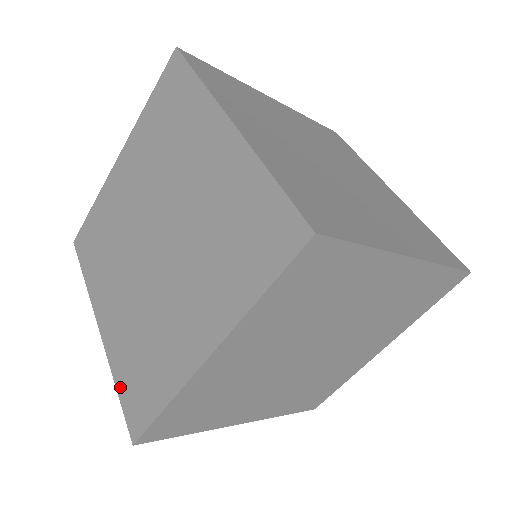
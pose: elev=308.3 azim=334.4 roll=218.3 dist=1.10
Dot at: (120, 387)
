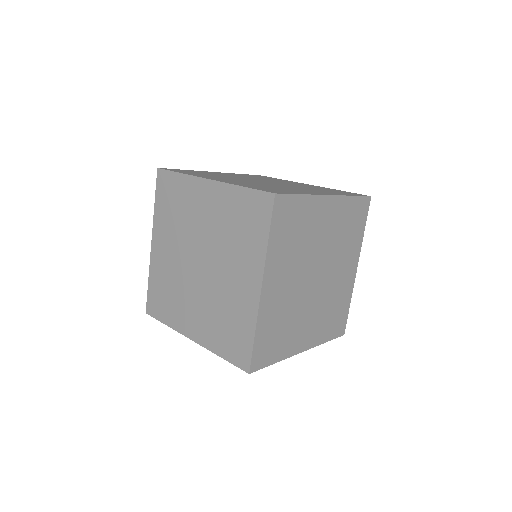
Dot at: (224, 354)
